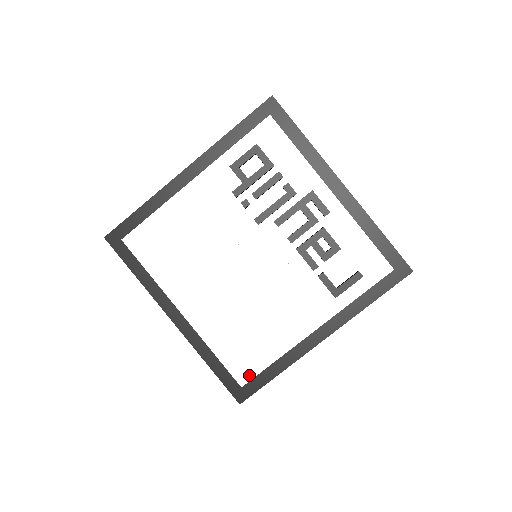
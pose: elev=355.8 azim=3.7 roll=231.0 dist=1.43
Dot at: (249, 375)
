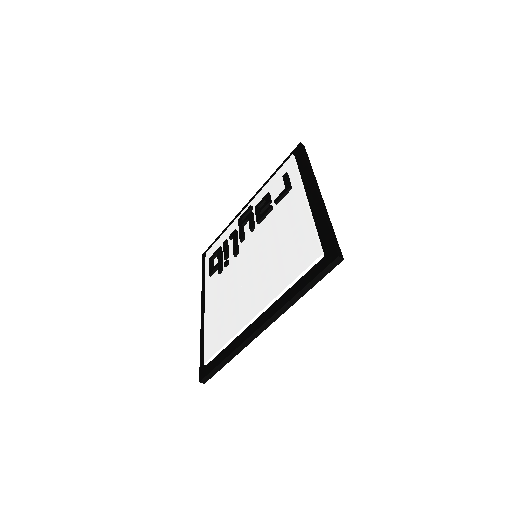
Dot at: (315, 248)
